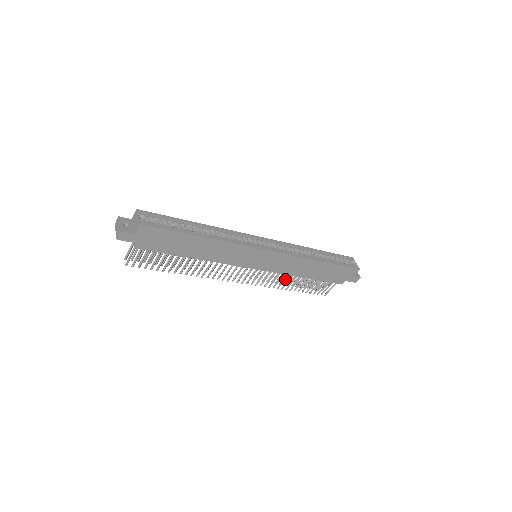
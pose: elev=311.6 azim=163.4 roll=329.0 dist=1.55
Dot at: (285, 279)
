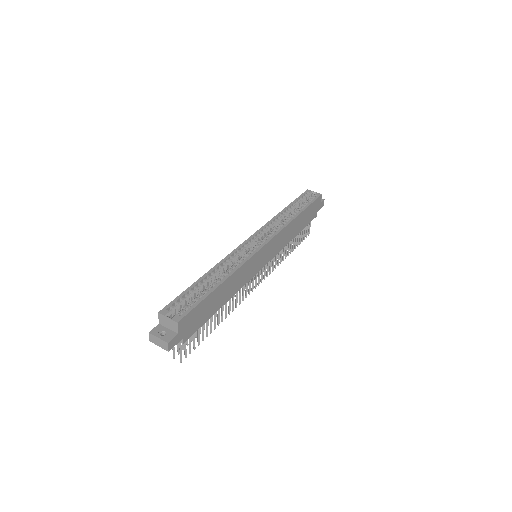
Dot at: (282, 252)
